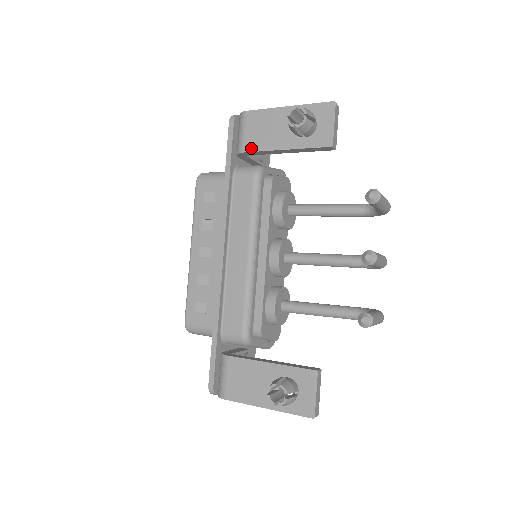
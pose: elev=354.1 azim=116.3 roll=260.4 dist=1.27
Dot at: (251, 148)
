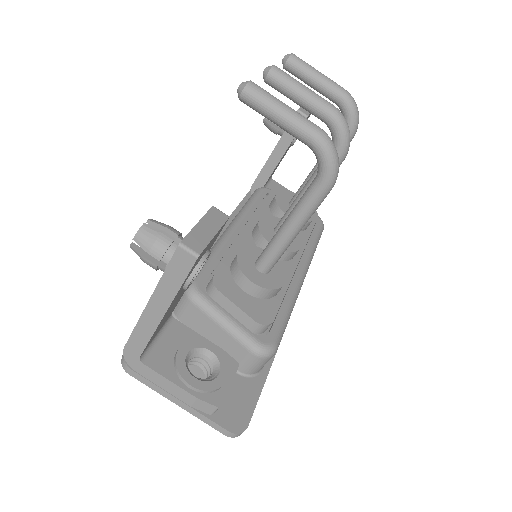
Dot at: (256, 178)
